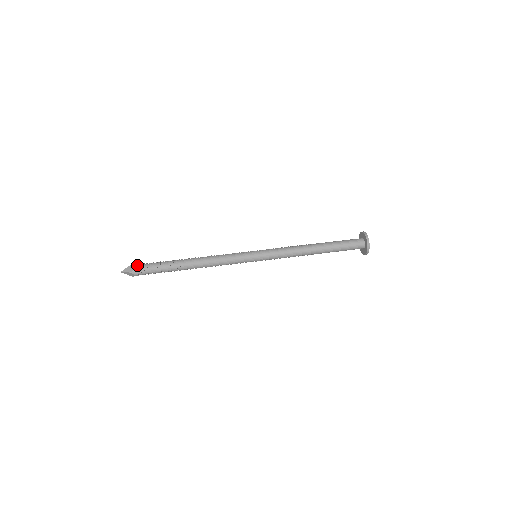
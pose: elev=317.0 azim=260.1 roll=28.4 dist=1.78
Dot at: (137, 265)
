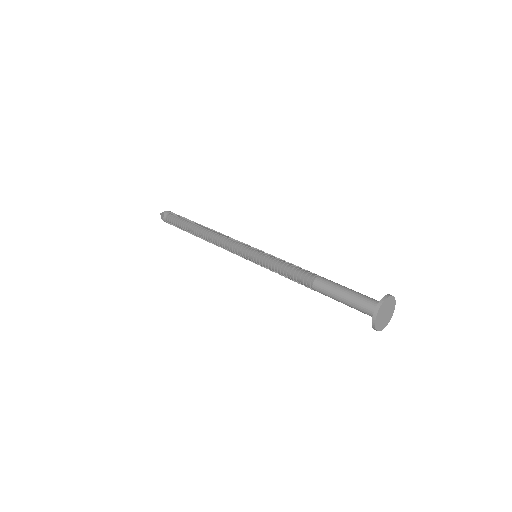
Dot at: (174, 213)
